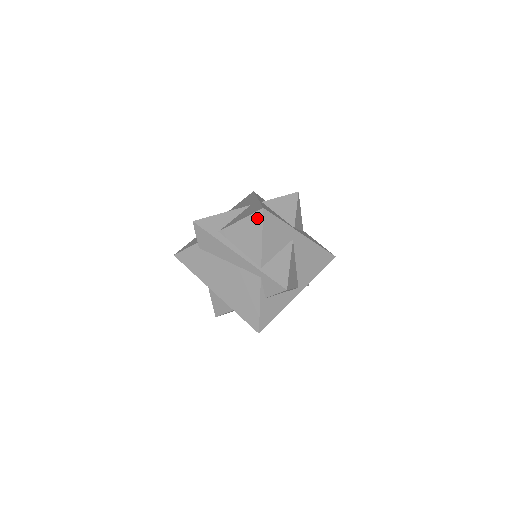
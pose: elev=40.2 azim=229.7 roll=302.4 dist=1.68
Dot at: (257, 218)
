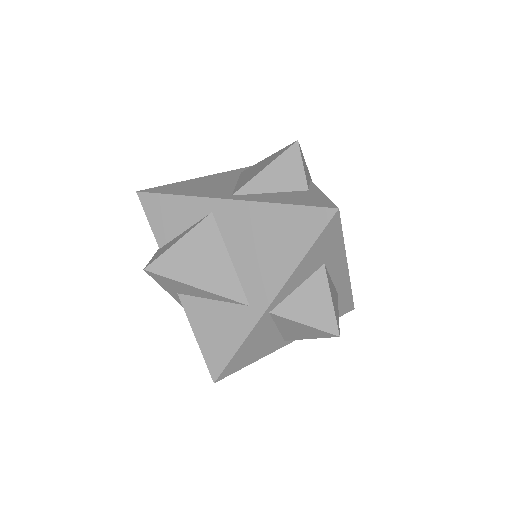
Dot at: occluded
